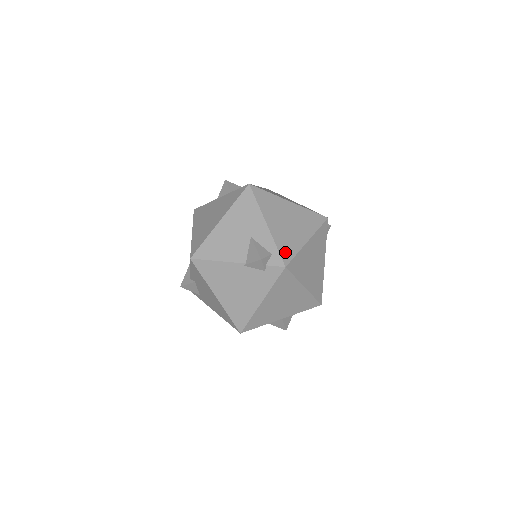
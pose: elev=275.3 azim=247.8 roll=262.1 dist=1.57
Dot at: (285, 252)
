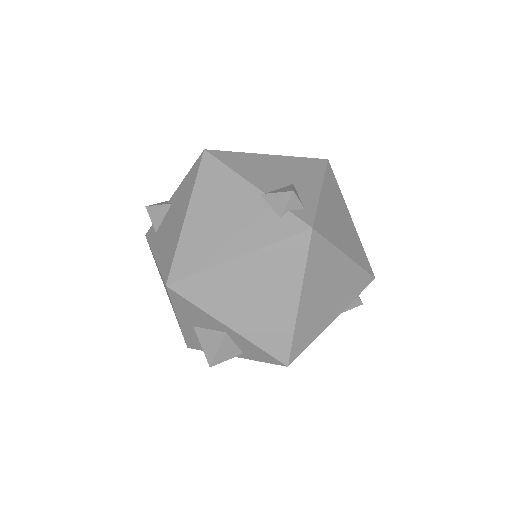
Dot at: (321, 223)
